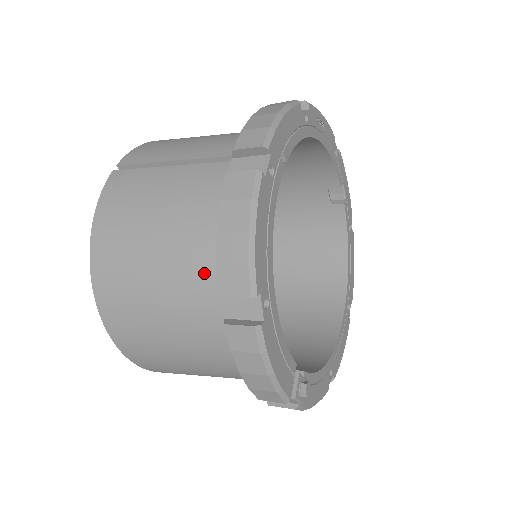
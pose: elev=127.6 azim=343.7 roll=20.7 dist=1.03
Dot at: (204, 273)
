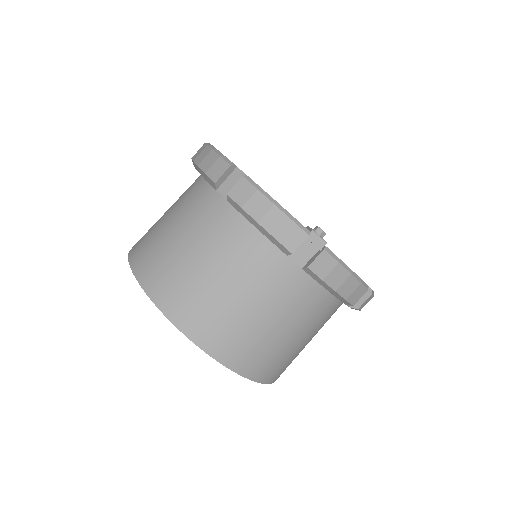
Dot at: (206, 204)
